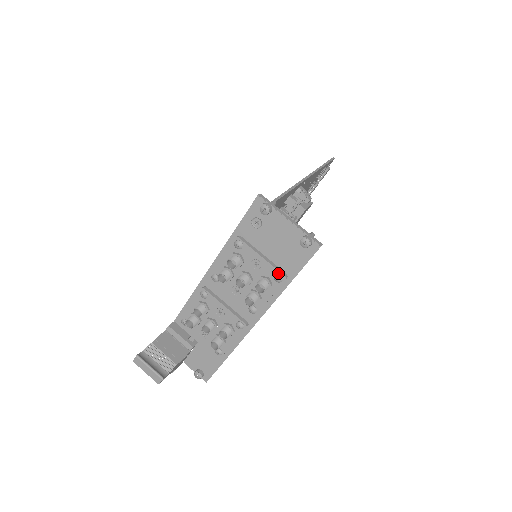
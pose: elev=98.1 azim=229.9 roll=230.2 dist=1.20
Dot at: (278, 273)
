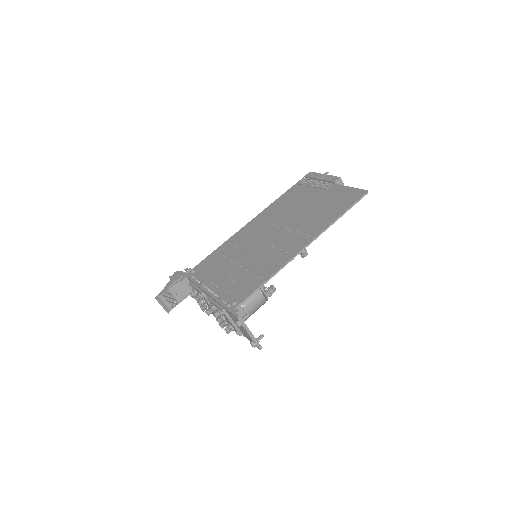
Dot at: (238, 333)
